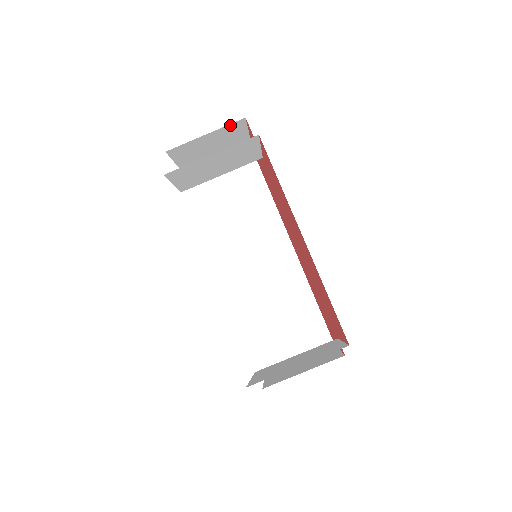
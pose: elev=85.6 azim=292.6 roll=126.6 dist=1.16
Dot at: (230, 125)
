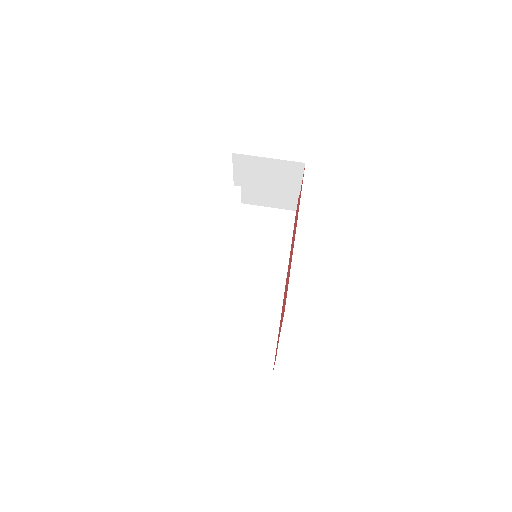
Dot at: occluded
